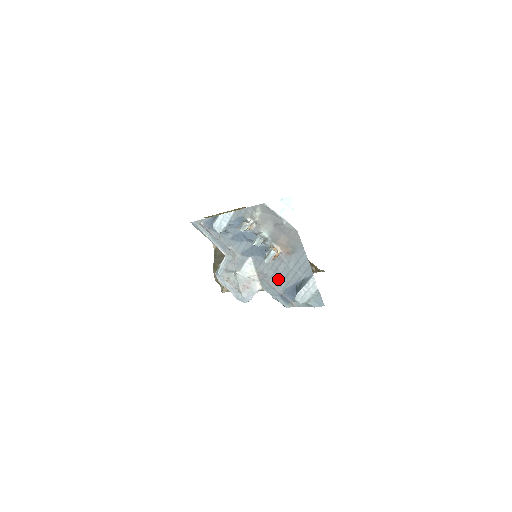
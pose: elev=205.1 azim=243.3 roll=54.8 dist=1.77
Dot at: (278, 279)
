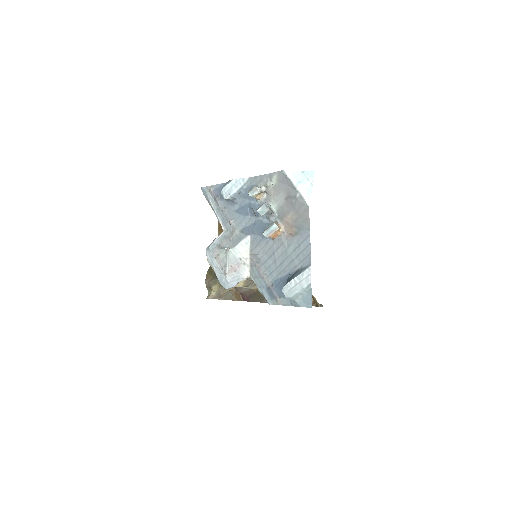
Dot at: (271, 266)
